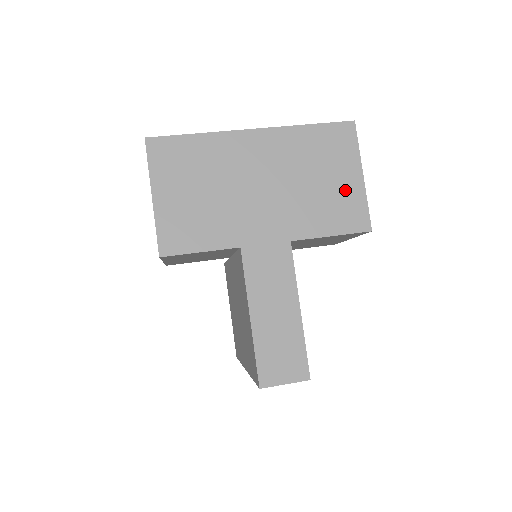
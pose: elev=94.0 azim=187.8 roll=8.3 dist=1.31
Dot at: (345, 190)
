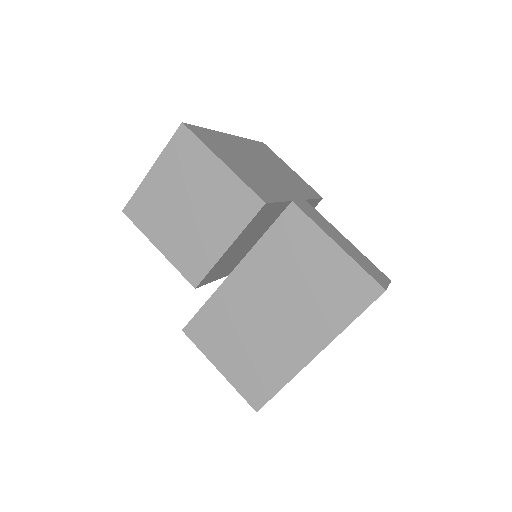
Dot at: (295, 176)
